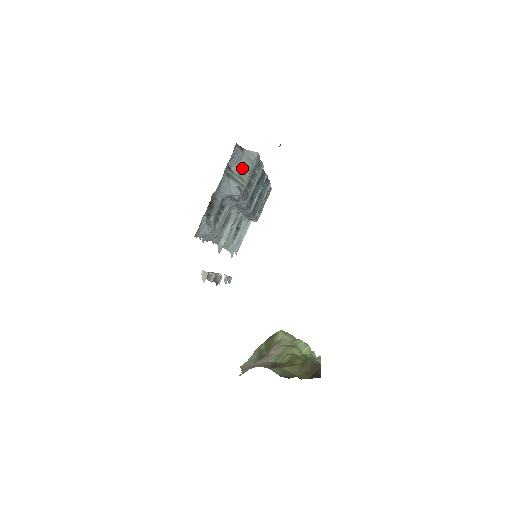
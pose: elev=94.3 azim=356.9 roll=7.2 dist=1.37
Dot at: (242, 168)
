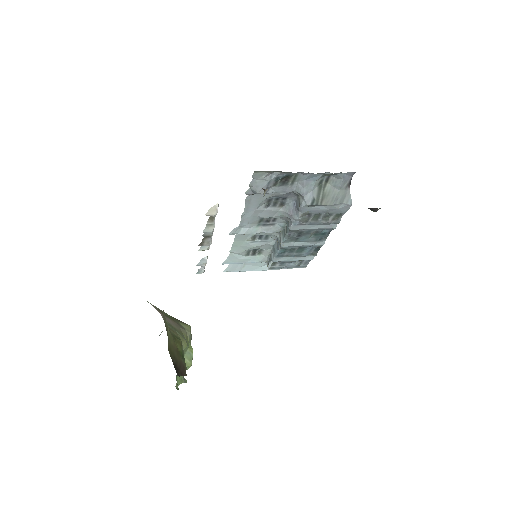
Dot at: (332, 194)
